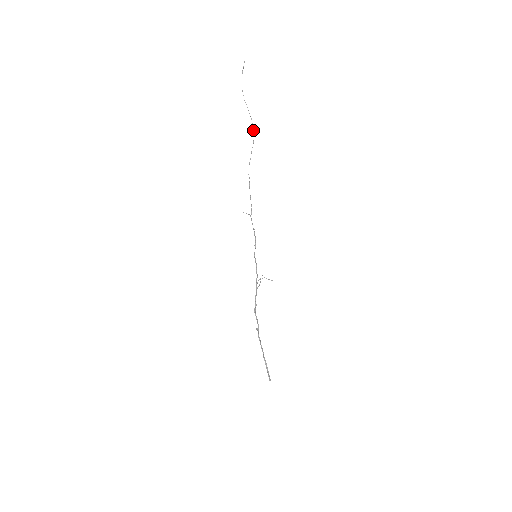
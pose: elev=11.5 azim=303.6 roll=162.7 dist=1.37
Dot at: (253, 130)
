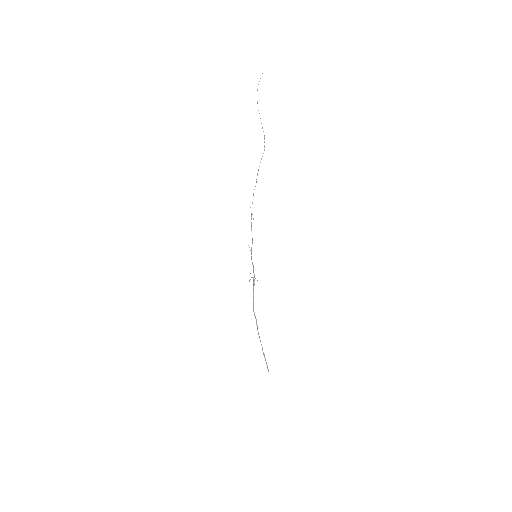
Dot at: (264, 139)
